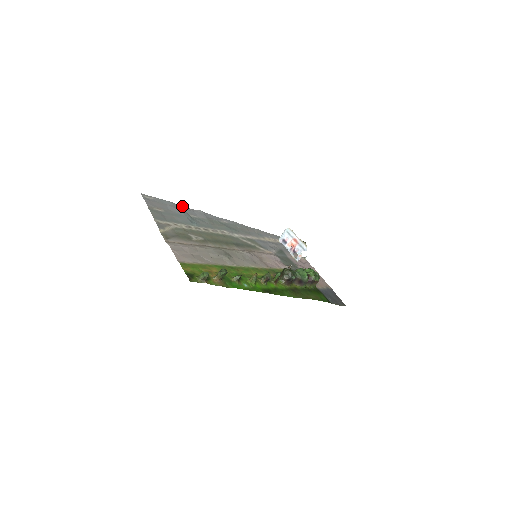
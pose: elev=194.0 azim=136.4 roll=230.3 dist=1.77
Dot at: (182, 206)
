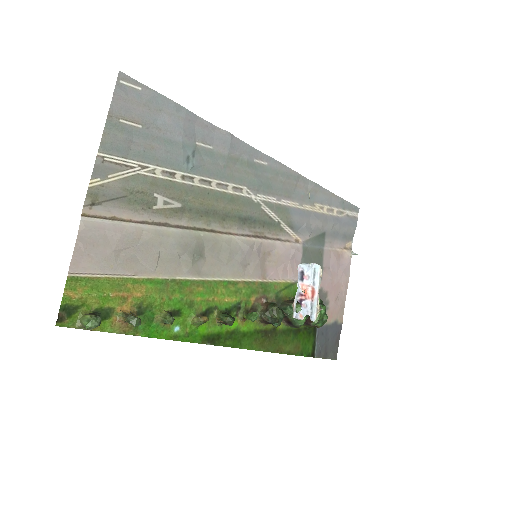
Dot at: occluded
